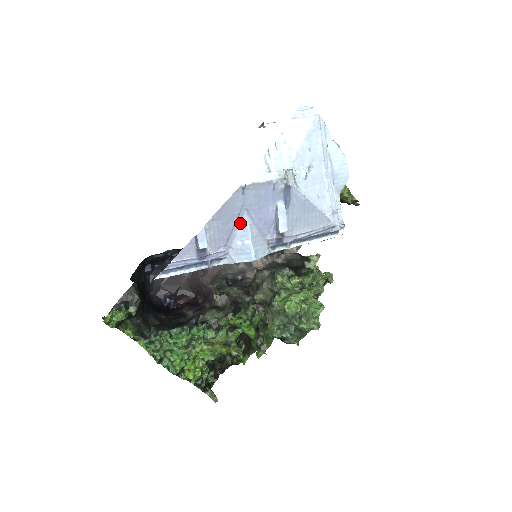
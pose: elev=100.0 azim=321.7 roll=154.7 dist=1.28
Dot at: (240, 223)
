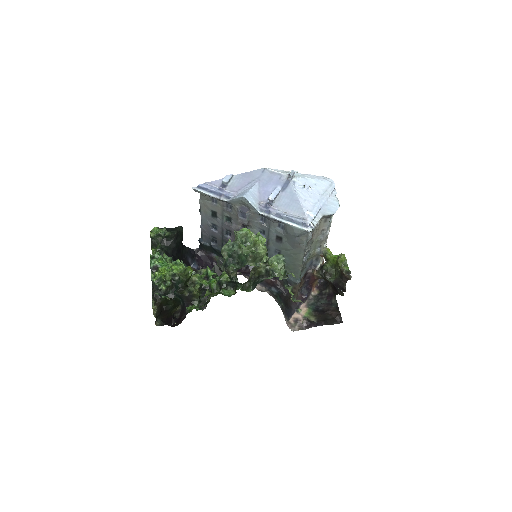
Dot at: (252, 185)
